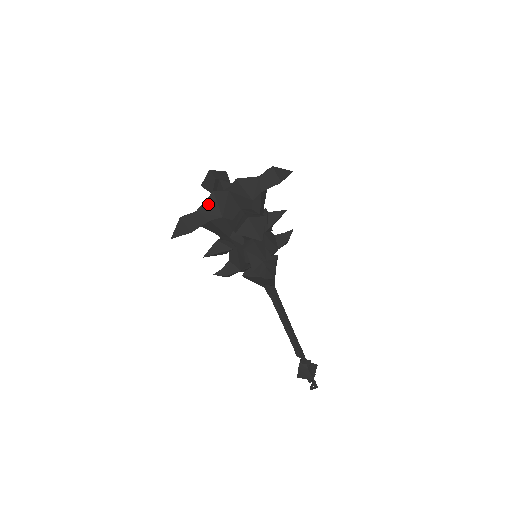
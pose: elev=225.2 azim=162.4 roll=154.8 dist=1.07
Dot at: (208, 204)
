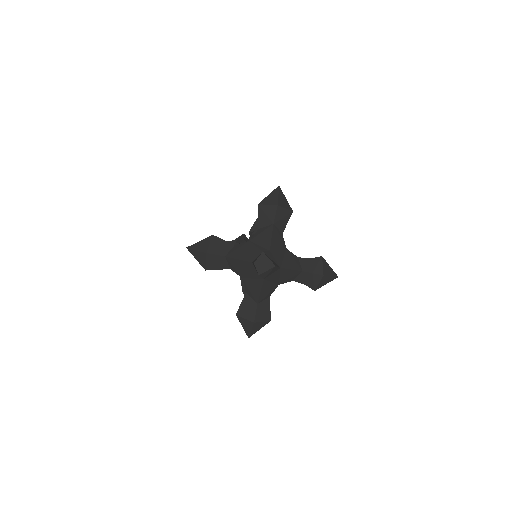
Dot at: (264, 290)
